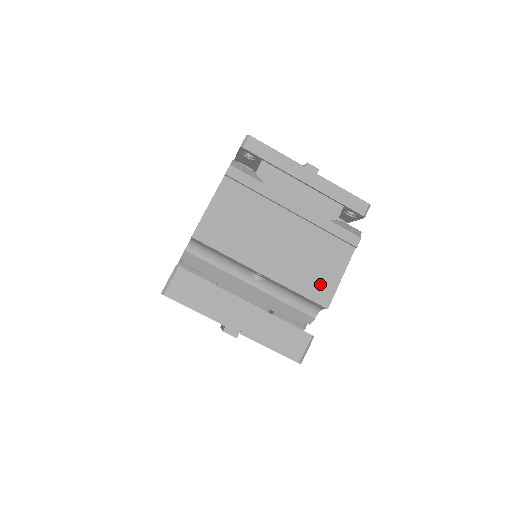
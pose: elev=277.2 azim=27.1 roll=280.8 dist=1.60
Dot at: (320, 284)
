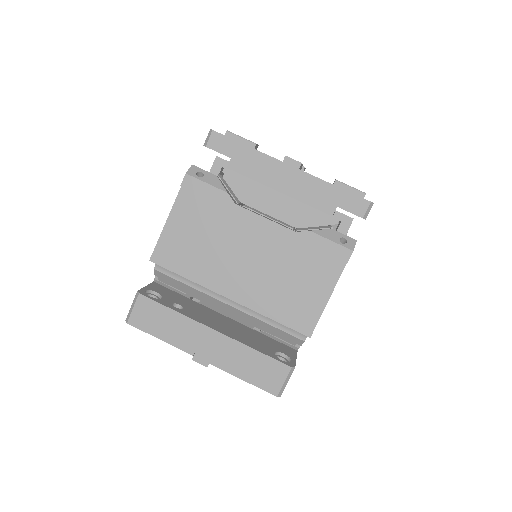
Dot at: (300, 308)
